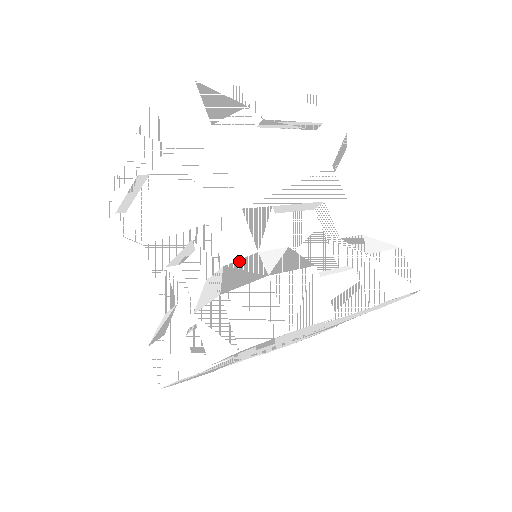
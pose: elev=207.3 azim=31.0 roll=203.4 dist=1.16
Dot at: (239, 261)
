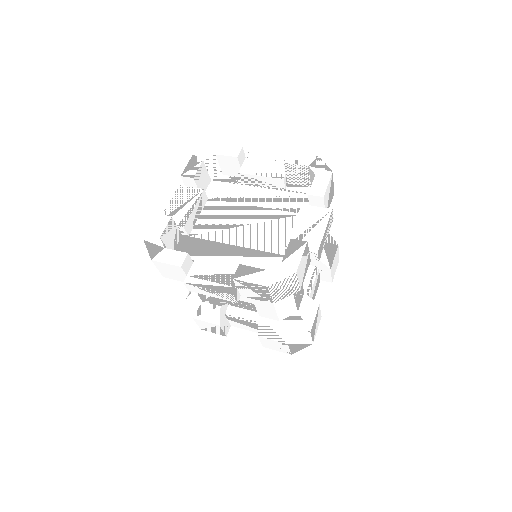
Dot at: (289, 318)
